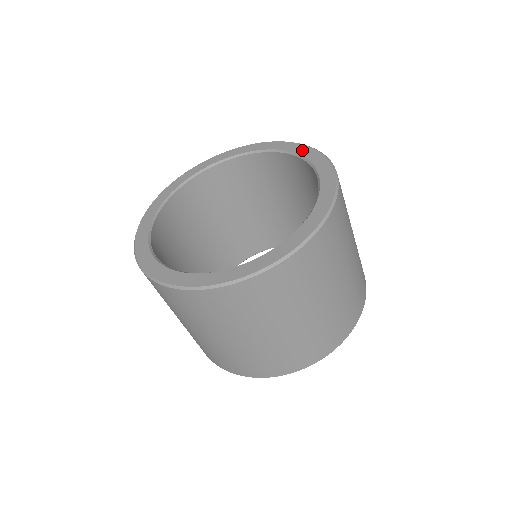
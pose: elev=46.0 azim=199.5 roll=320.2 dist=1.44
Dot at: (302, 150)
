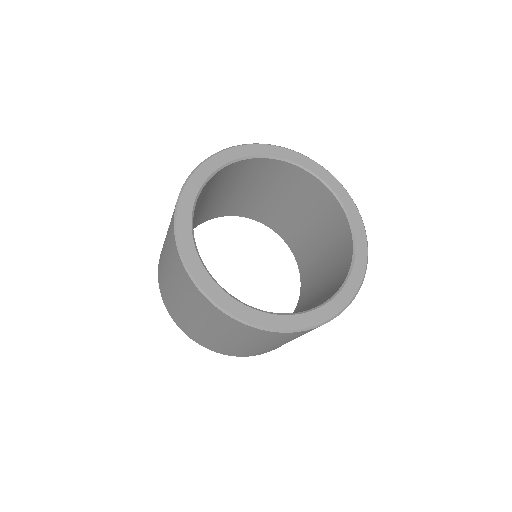
Dot at: (346, 200)
